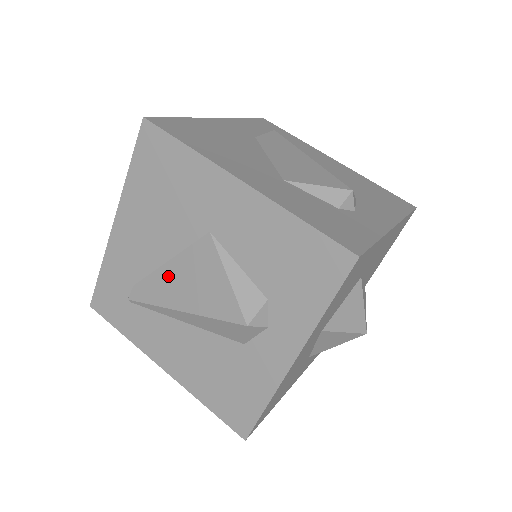
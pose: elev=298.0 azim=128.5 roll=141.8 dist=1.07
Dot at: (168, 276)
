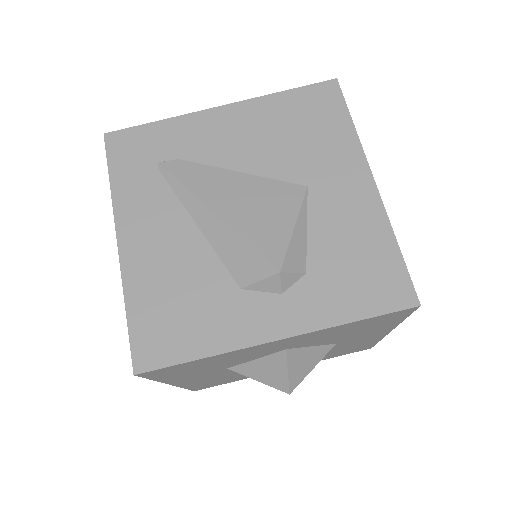
Dot at: (229, 181)
